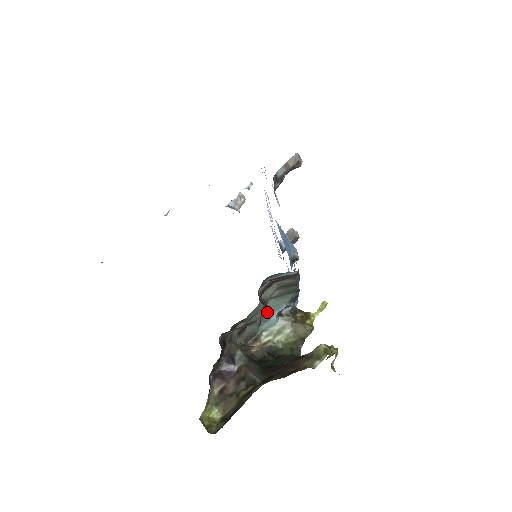
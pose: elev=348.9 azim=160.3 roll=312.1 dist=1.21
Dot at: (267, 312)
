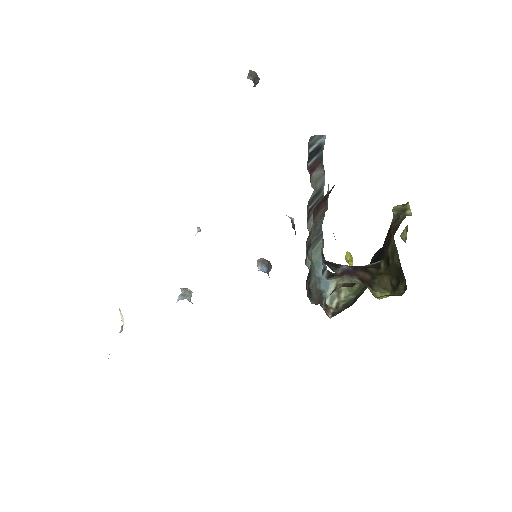
Dot at: occluded
